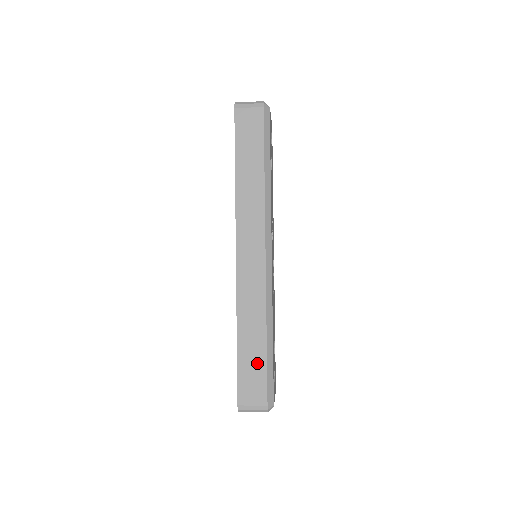
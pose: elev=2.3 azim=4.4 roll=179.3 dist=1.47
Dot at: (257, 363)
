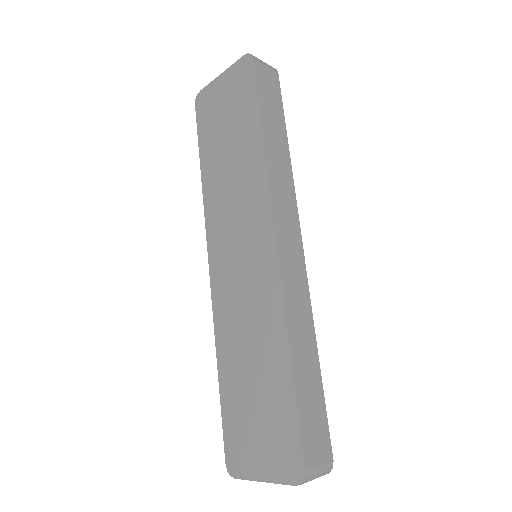
Dot at: (315, 397)
